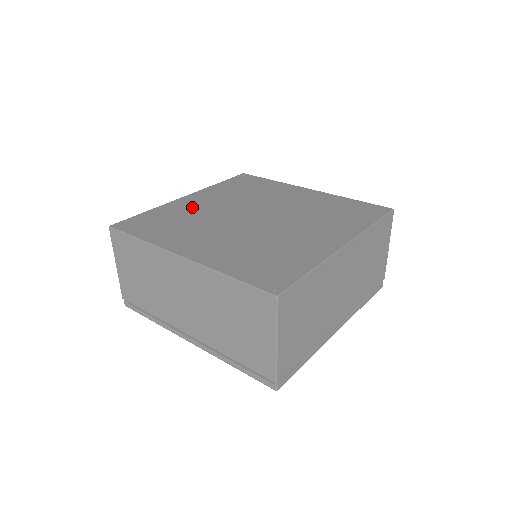
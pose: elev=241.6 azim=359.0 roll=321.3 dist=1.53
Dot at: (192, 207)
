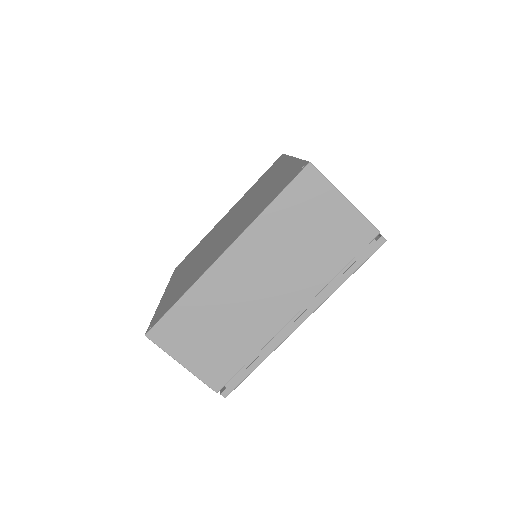
Dot at: (216, 228)
